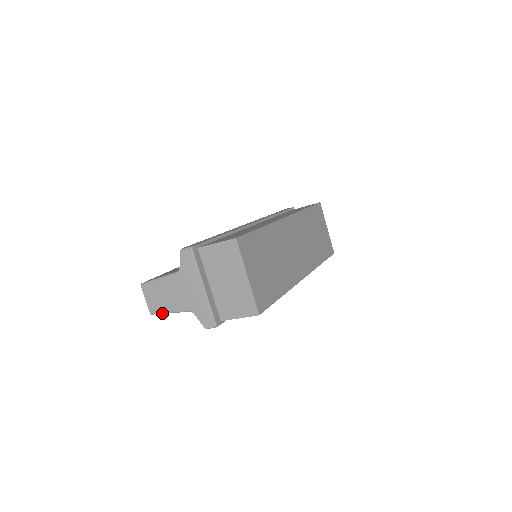
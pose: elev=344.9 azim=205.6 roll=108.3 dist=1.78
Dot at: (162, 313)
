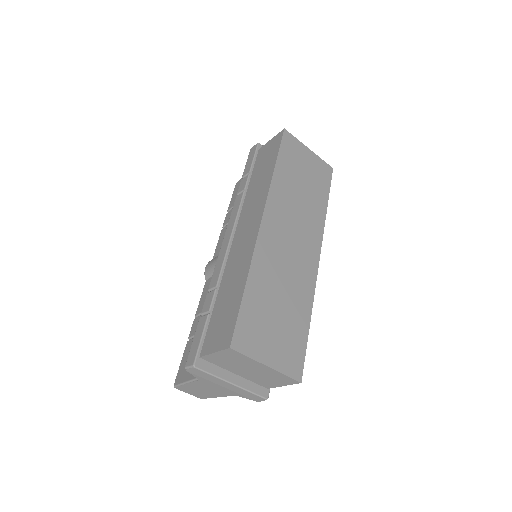
Dot at: (211, 397)
